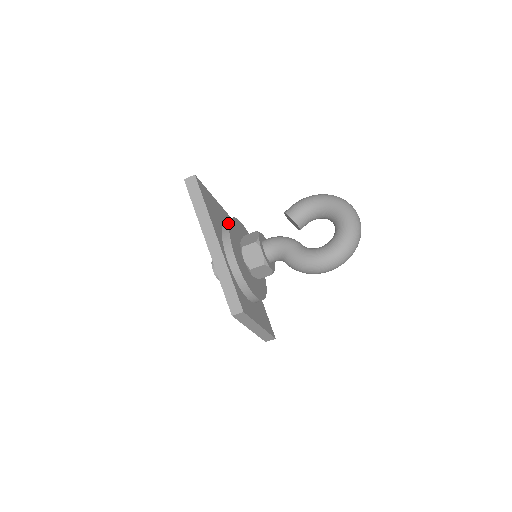
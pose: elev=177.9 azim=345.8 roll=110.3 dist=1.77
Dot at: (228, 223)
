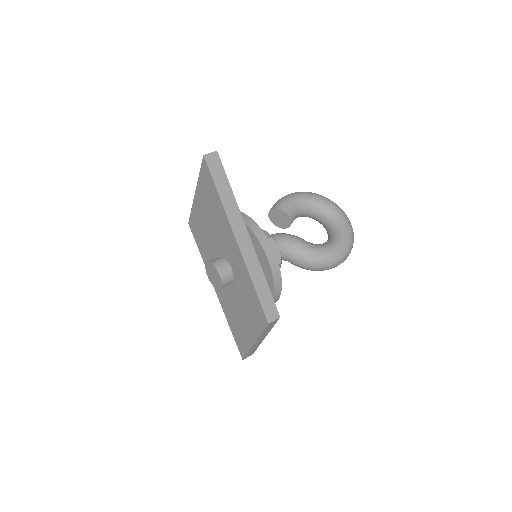
Dot at: (245, 215)
